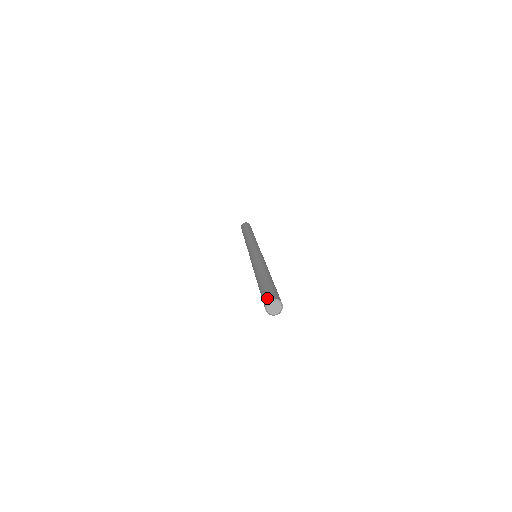
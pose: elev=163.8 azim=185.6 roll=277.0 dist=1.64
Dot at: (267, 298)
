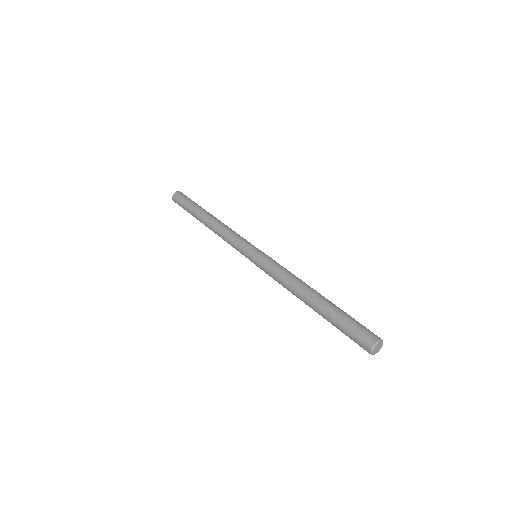
Dot at: (373, 335)
